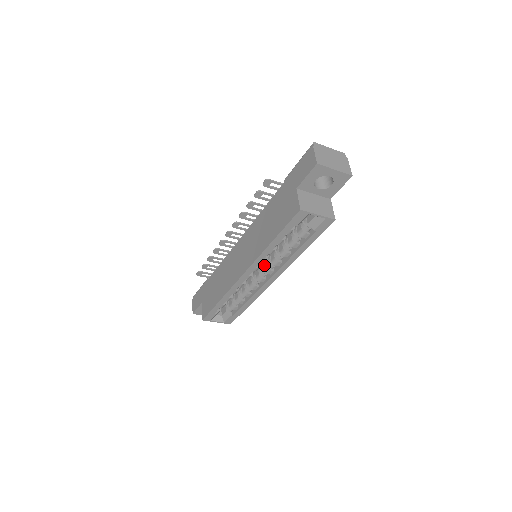
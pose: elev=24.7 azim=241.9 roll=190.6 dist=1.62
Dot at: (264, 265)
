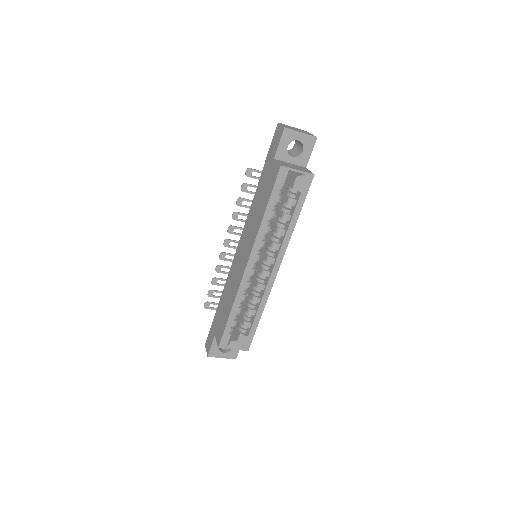
Dot at: (265, 256)
